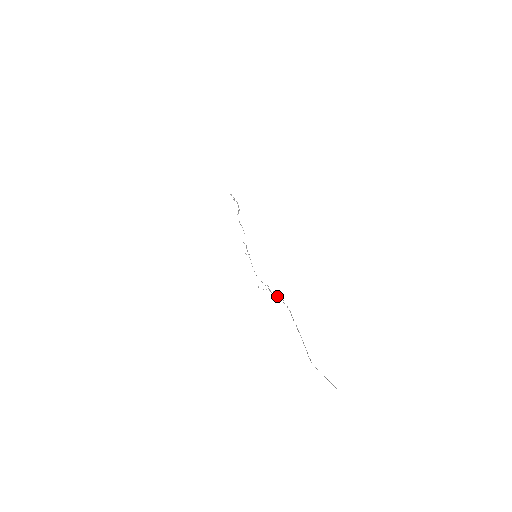
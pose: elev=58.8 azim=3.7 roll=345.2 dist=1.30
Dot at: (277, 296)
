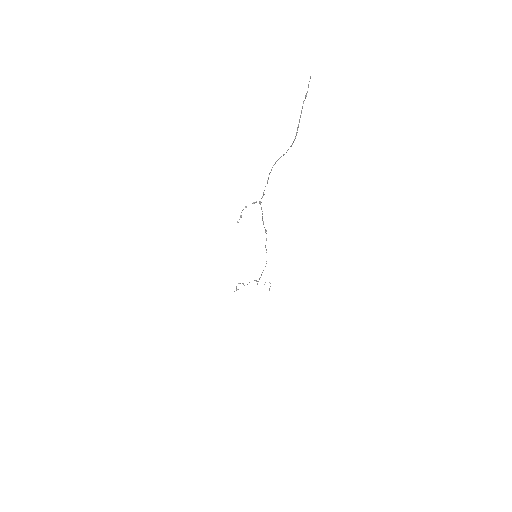
Dot at: occluded
